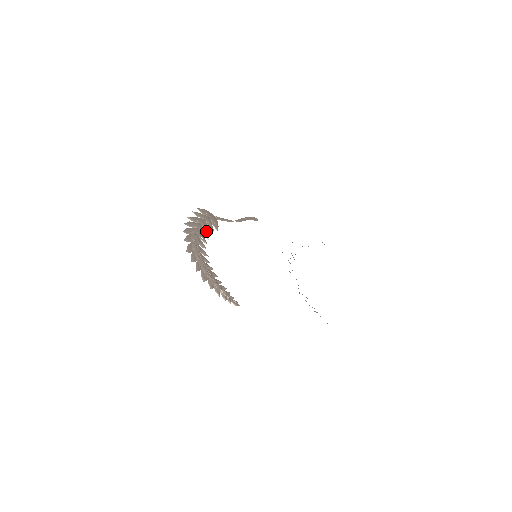
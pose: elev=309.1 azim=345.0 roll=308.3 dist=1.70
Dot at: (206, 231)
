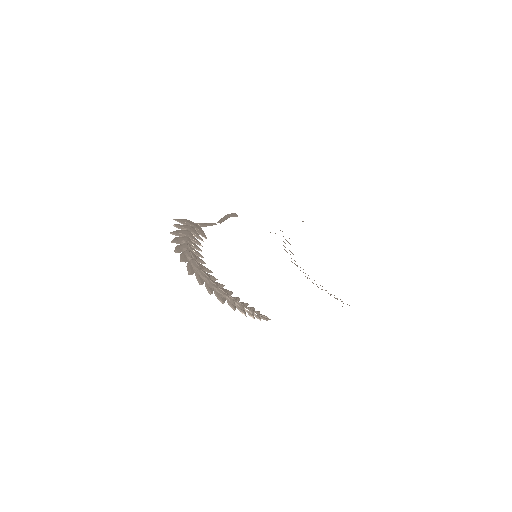
Dot at: (196, 243)
